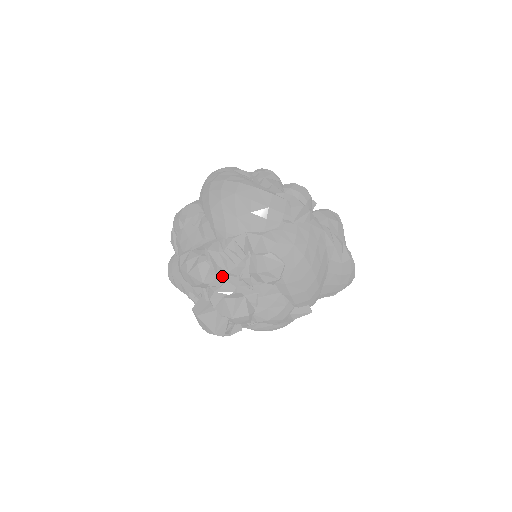
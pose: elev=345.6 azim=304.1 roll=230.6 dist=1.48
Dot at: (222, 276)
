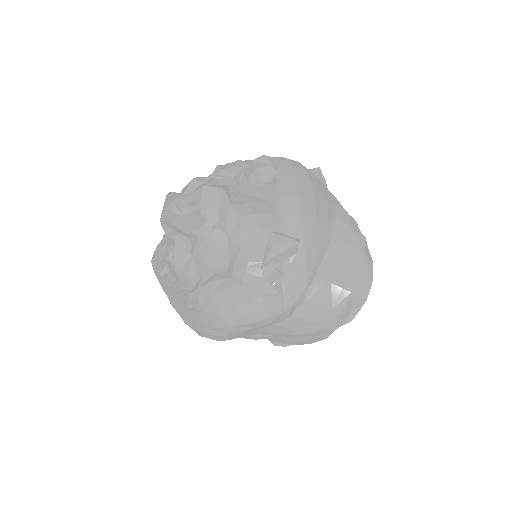
Dot at: (216, 176)
